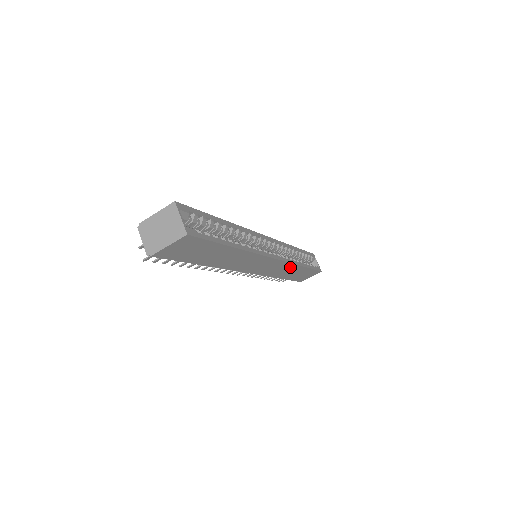
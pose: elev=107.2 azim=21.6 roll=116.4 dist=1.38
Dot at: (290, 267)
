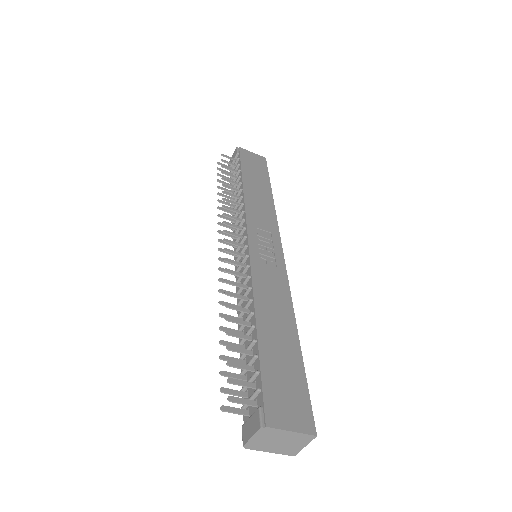
Dot at: occluded
